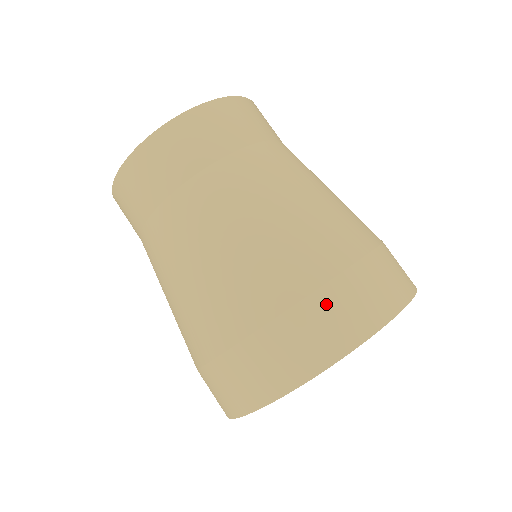
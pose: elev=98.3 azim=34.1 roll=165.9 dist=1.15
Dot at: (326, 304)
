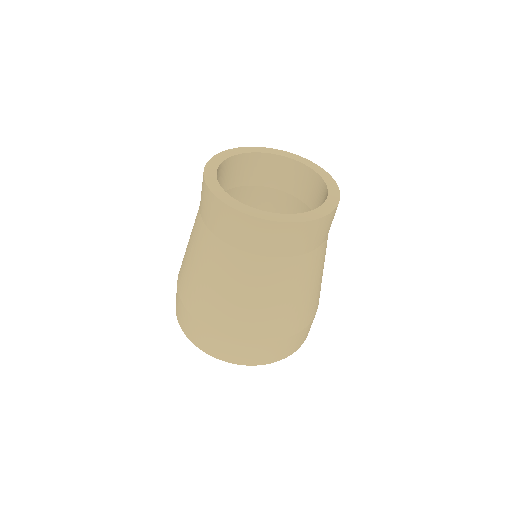
Dot at: (285, 344)
